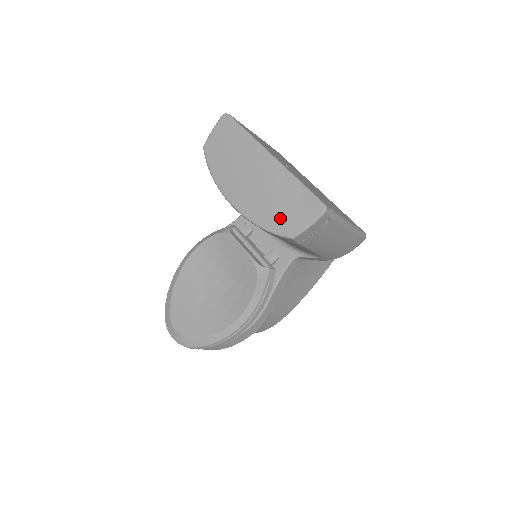
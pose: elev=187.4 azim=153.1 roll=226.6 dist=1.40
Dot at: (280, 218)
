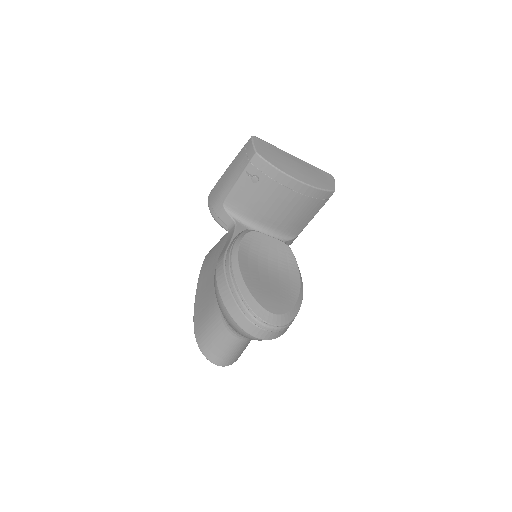
Dot at: (324, 182)
